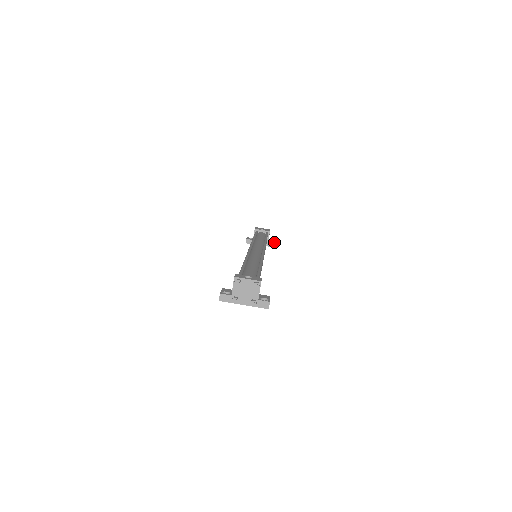
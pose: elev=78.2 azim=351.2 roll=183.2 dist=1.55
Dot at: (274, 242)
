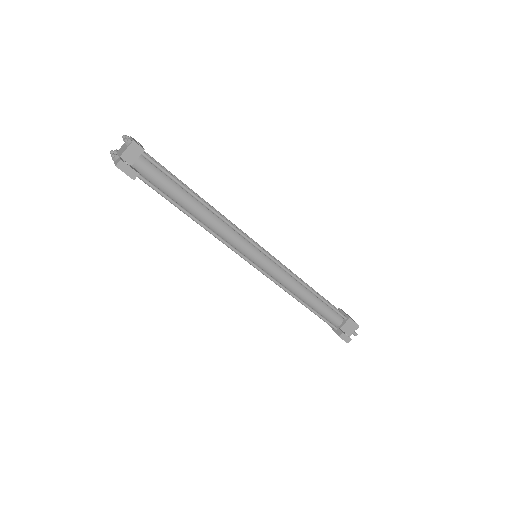
Dot at: occluded
